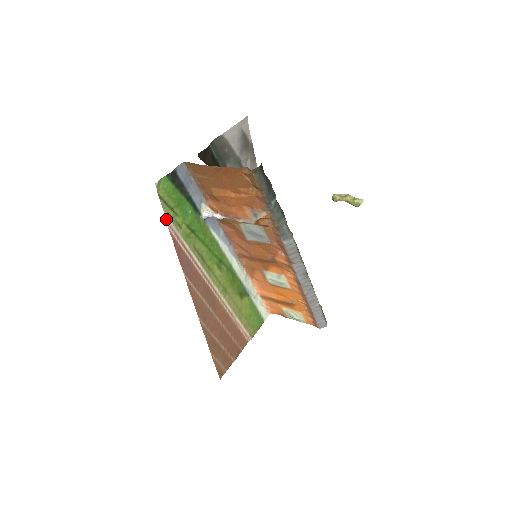
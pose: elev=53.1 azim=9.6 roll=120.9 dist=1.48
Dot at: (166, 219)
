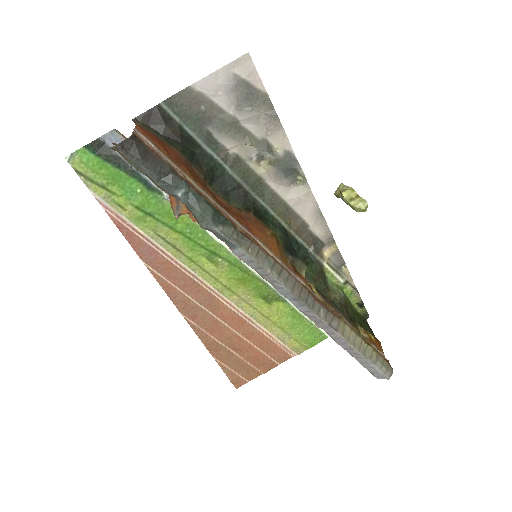
Dot at: (96, 198)
